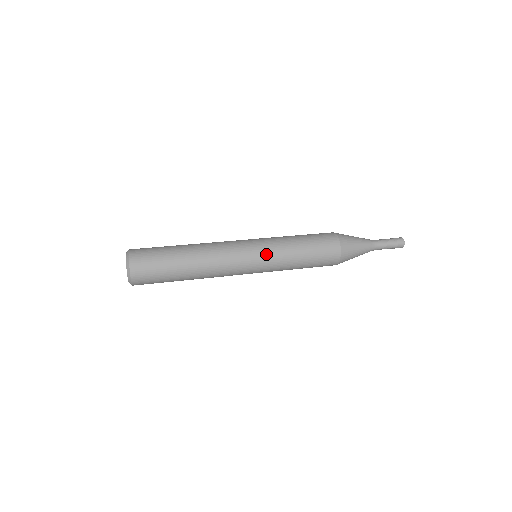
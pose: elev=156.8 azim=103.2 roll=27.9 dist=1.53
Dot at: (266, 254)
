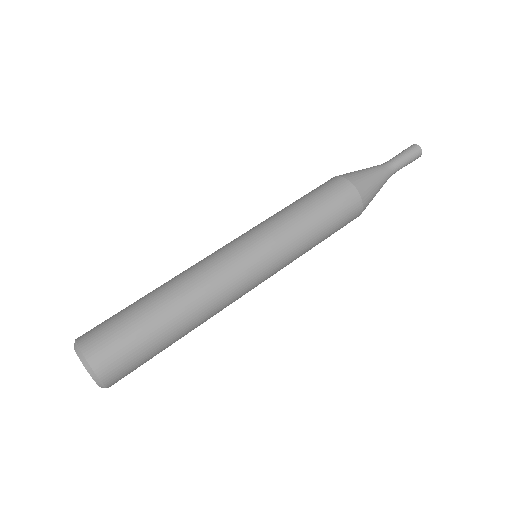
Dot at: (279, 269)
